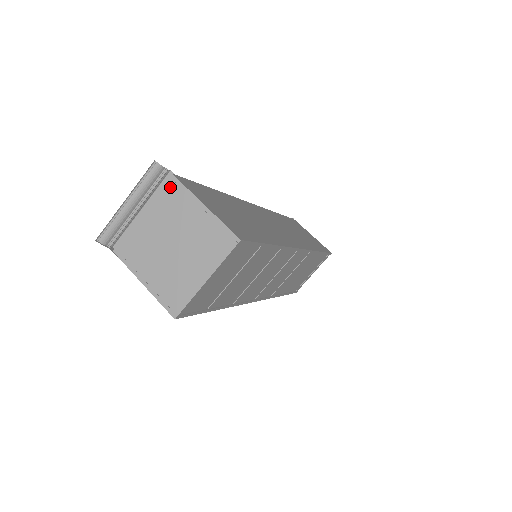
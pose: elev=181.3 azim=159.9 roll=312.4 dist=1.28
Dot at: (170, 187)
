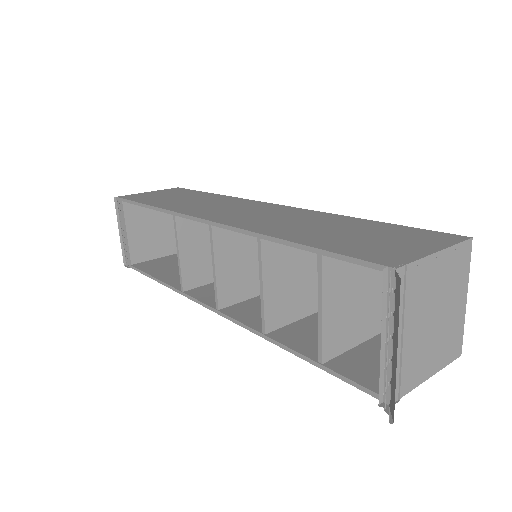
Dot at: (403, 282)
